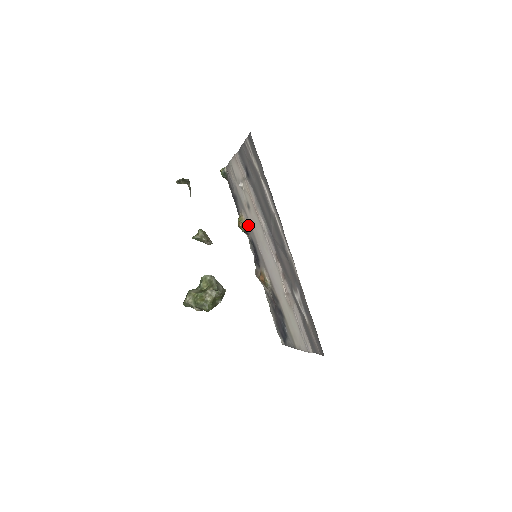
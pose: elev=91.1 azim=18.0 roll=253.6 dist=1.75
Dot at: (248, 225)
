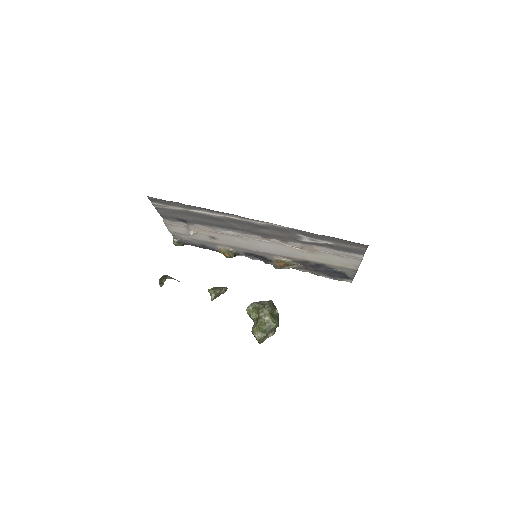
Dot at: (230, 248)
